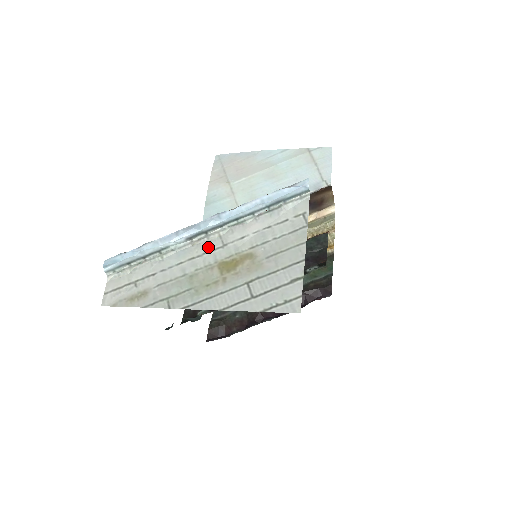
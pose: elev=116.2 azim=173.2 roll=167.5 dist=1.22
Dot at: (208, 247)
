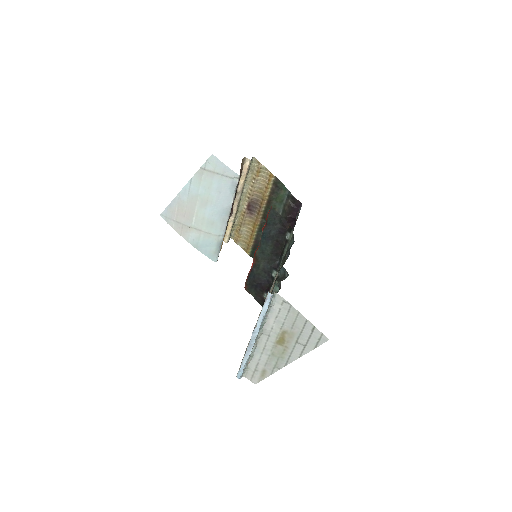
Dot at: (264, 341)
